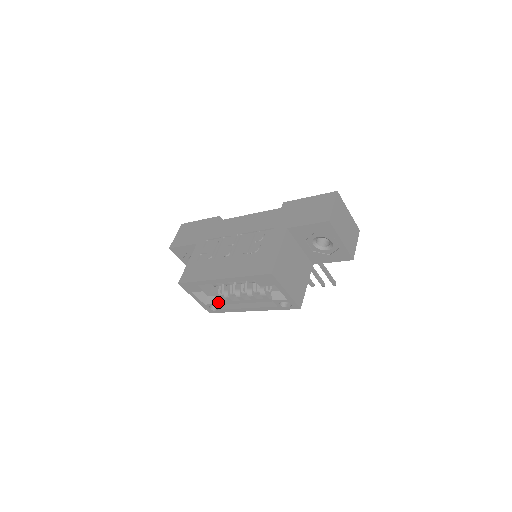
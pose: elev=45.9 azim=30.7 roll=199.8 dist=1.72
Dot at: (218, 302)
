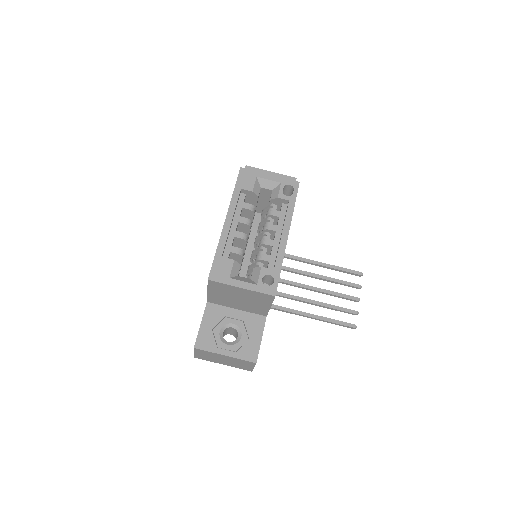
Dot at: (262, 269)
